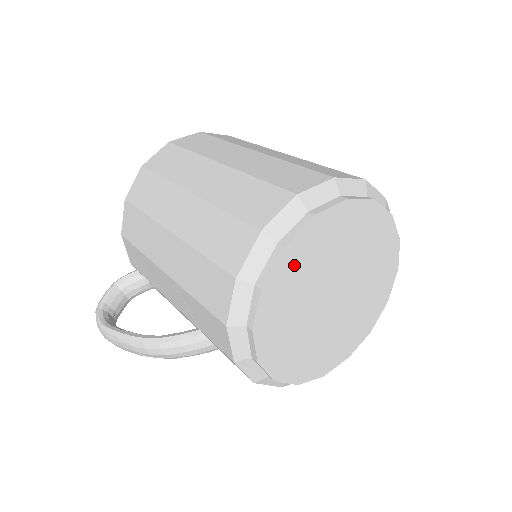
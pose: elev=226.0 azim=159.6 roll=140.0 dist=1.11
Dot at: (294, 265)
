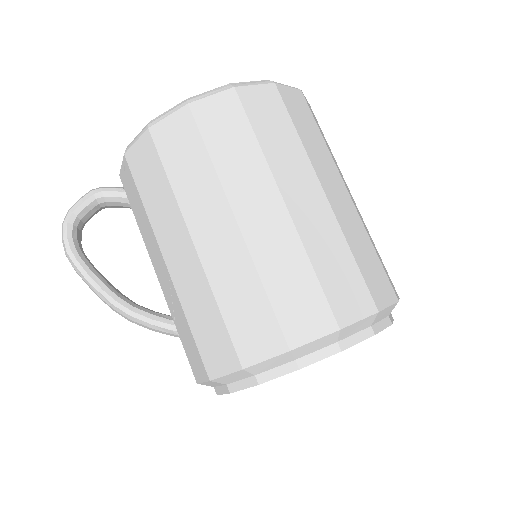
Dot at: occluded
